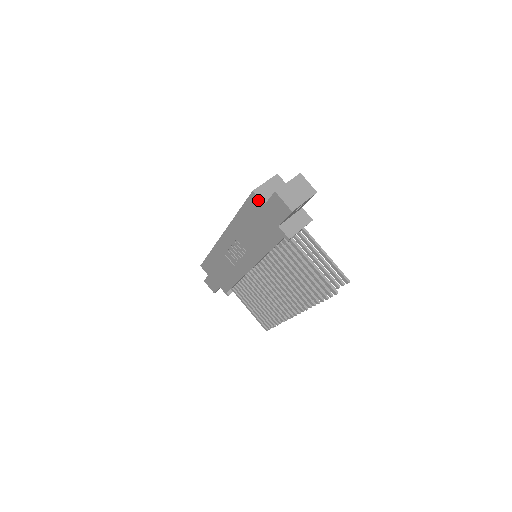
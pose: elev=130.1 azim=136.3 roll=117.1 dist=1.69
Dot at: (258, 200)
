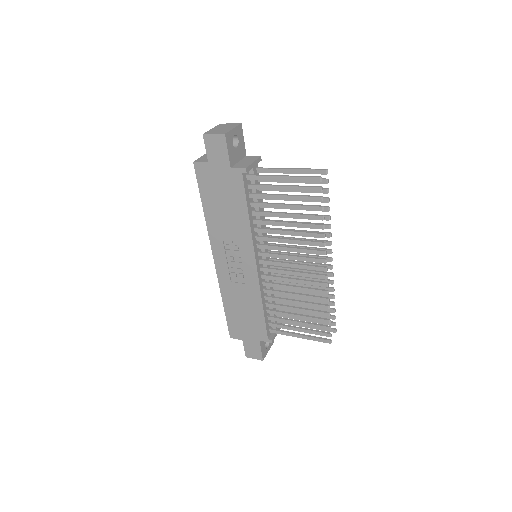
Dot at: (202, 165)
